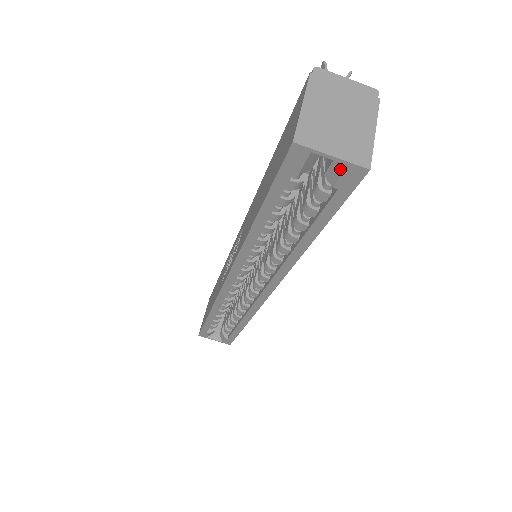
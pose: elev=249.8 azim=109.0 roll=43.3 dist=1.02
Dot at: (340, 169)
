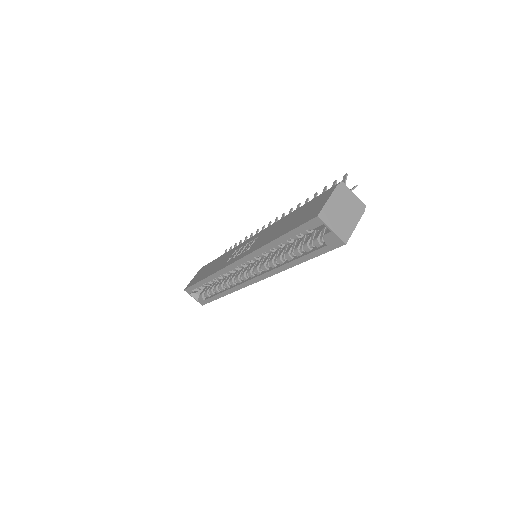
Dot at: (332, 237)
